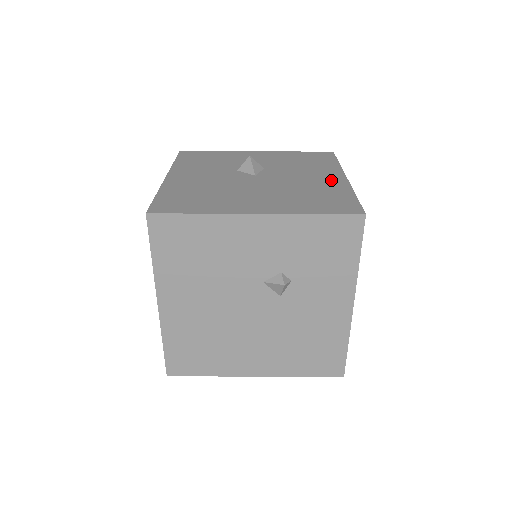
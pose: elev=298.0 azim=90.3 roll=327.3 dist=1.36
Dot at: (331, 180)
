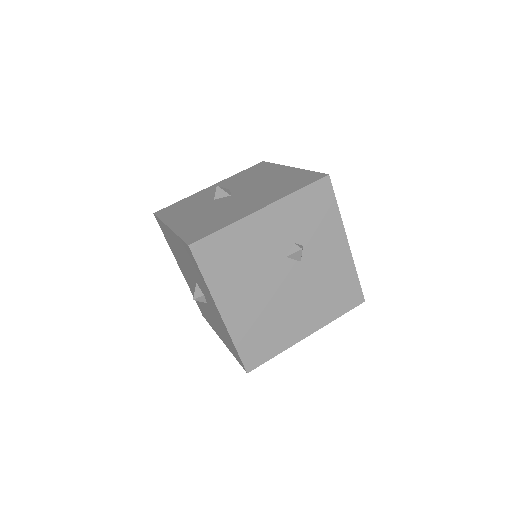
Dot at: (284, 173)
